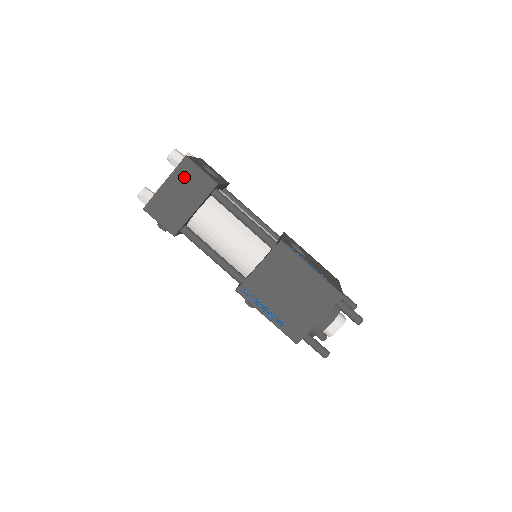
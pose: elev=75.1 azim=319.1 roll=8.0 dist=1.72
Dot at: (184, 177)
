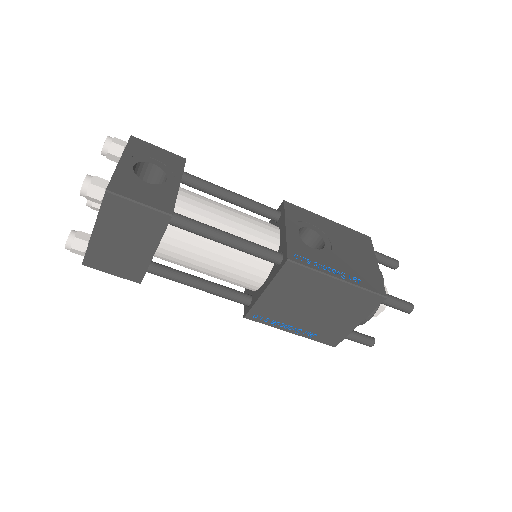
Dot at: (118, 218)
